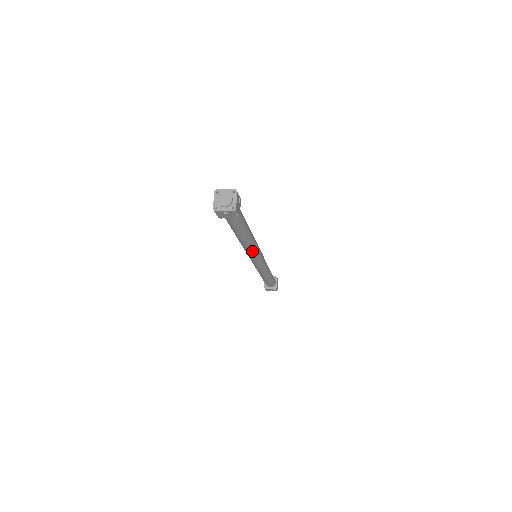
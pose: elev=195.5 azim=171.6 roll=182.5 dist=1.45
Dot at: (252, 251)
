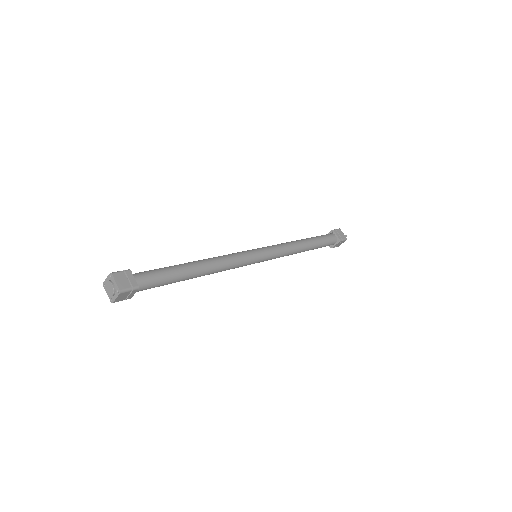
Dot at: occluded
